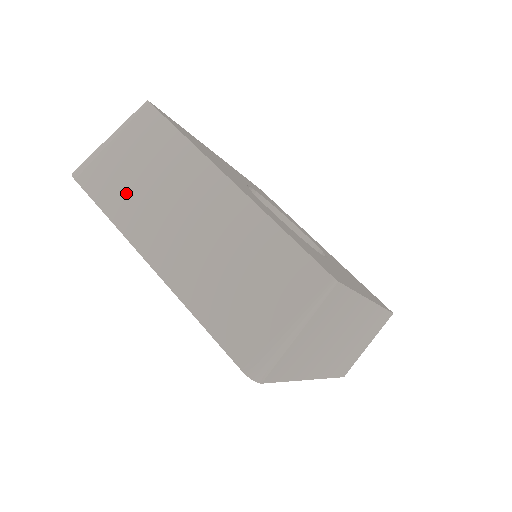
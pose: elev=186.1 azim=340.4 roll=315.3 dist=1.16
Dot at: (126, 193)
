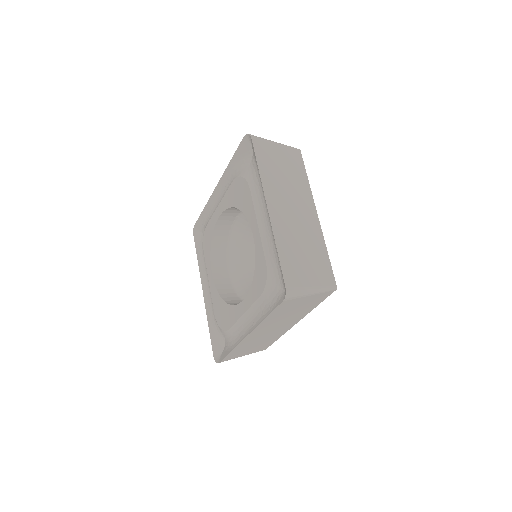
Dot at: (272, 170)
